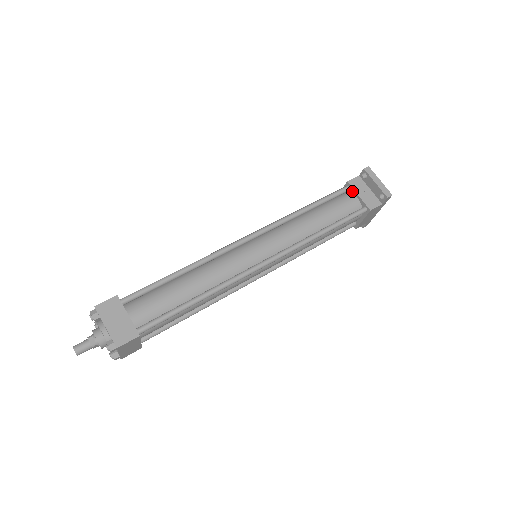
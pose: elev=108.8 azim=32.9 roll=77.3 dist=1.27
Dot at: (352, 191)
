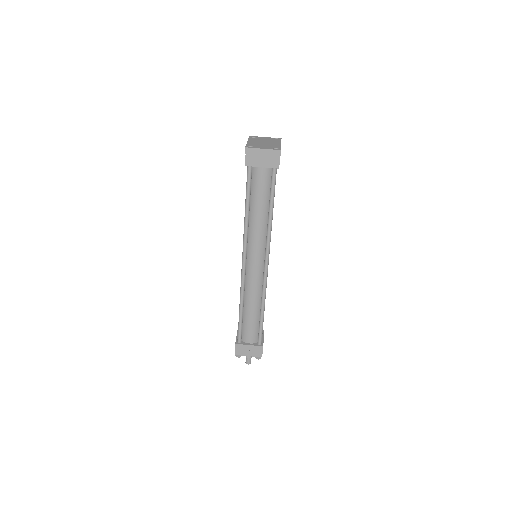
Dot at: (254, 166)
